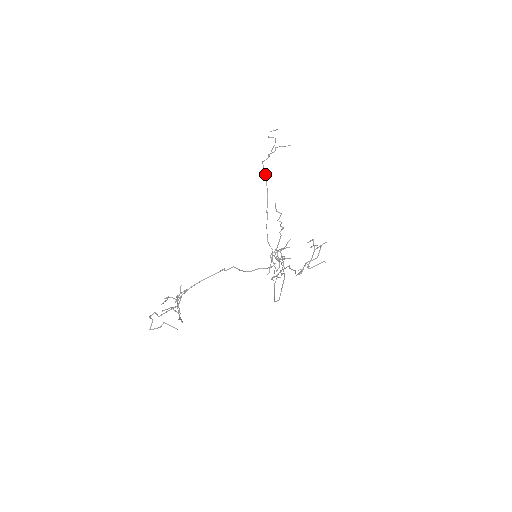
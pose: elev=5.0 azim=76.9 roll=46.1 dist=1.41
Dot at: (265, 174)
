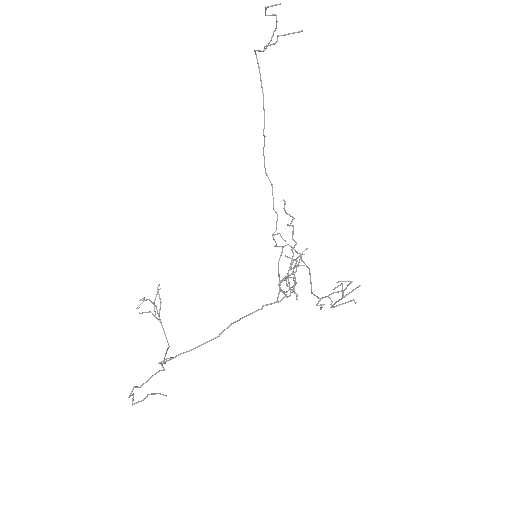
Dot at: (259, 70)
